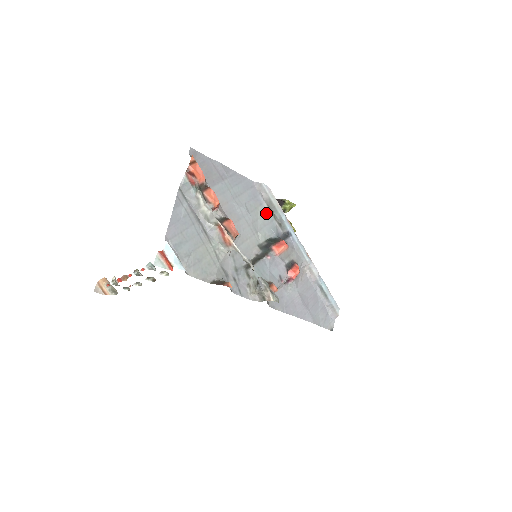
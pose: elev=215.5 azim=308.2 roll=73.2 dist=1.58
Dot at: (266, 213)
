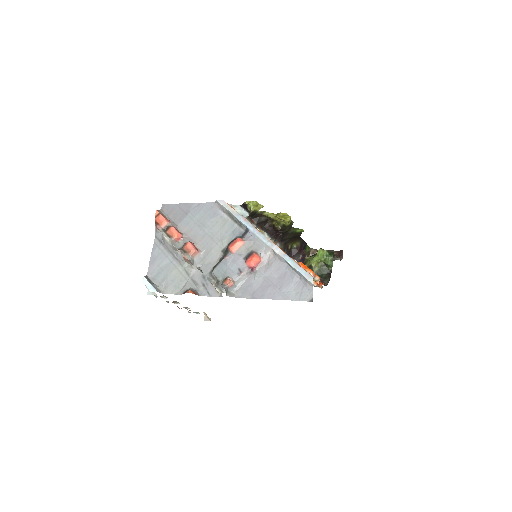
Dot at: (227, 222)
